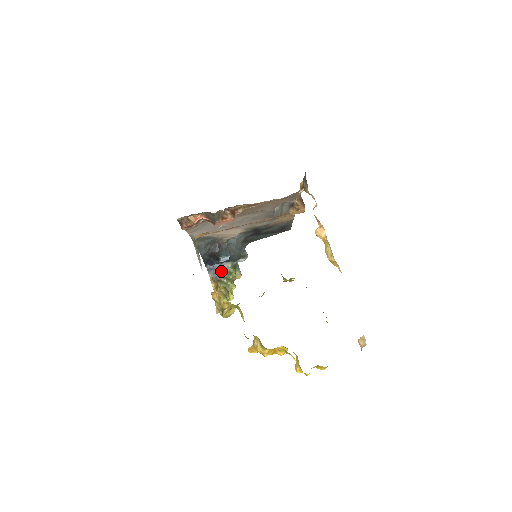
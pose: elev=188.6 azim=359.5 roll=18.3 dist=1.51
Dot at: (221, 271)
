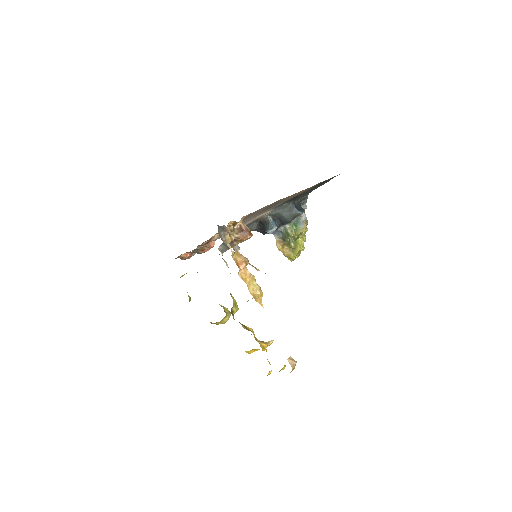
Dot at: (282, 232)
